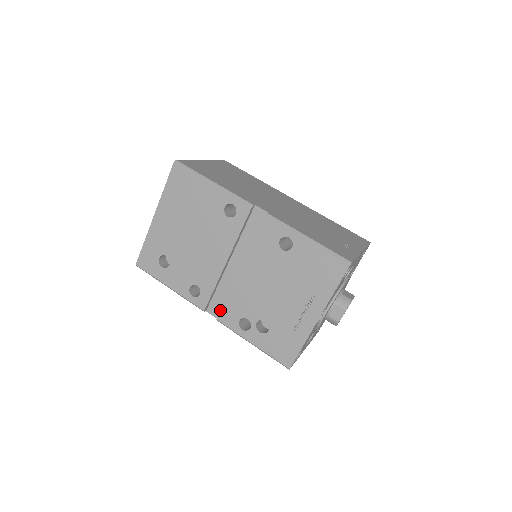
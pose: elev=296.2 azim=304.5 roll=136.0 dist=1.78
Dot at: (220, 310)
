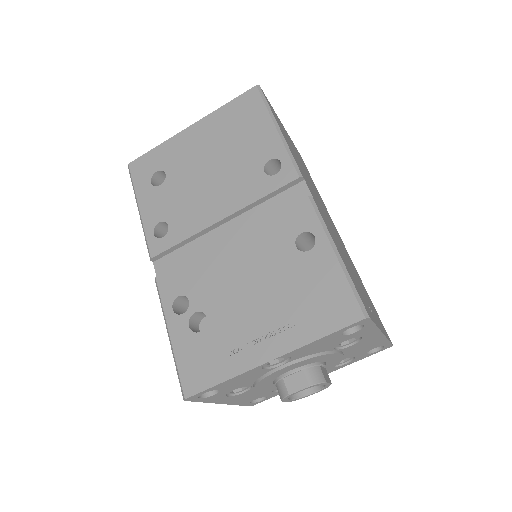
Dot at: occluded
